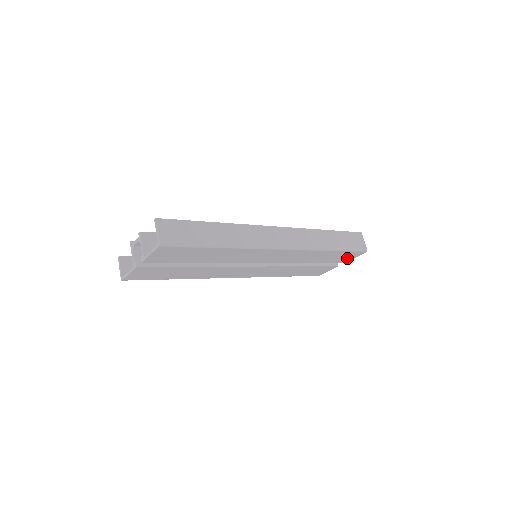
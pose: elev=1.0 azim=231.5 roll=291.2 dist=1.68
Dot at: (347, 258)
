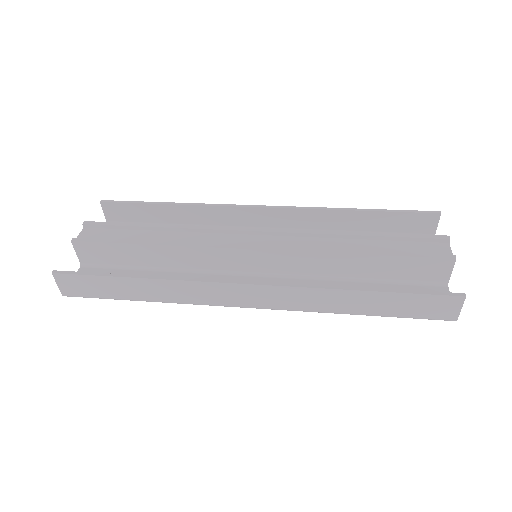
Dot at: occluded
